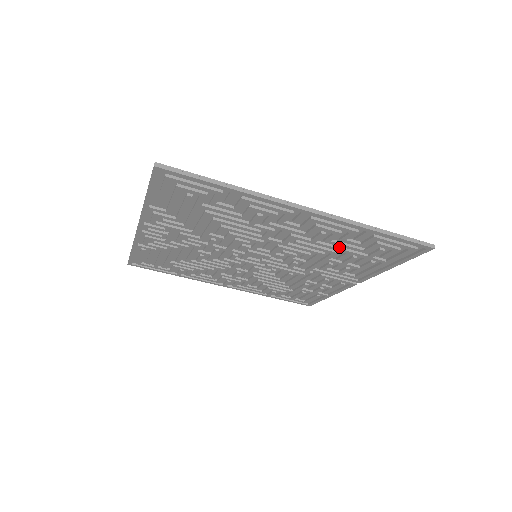
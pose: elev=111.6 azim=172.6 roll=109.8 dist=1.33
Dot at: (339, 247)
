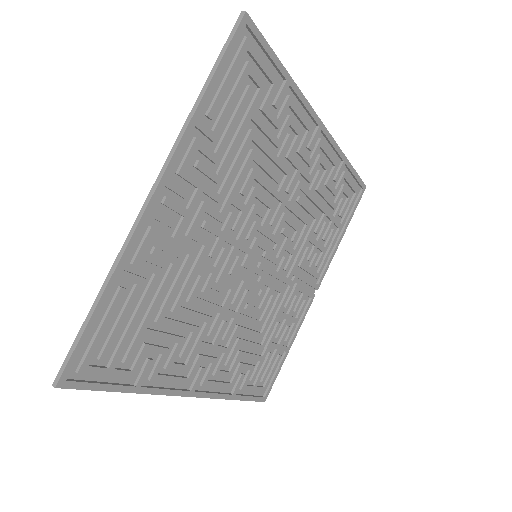
Dot at: (321, 204)
